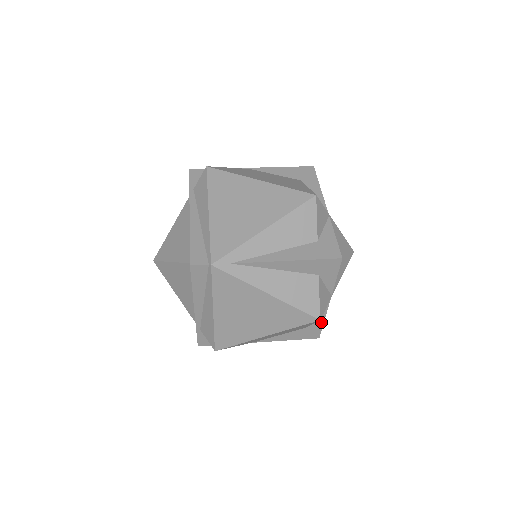
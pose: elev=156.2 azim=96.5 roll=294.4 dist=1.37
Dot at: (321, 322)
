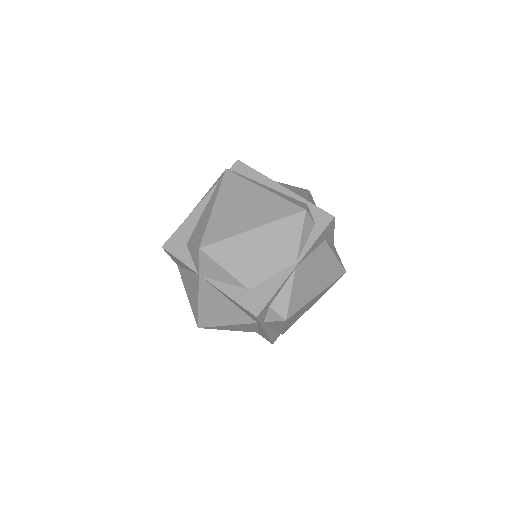
Dot at: occluded
